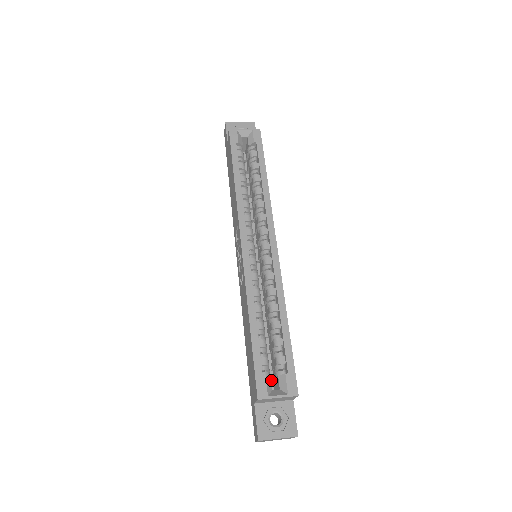
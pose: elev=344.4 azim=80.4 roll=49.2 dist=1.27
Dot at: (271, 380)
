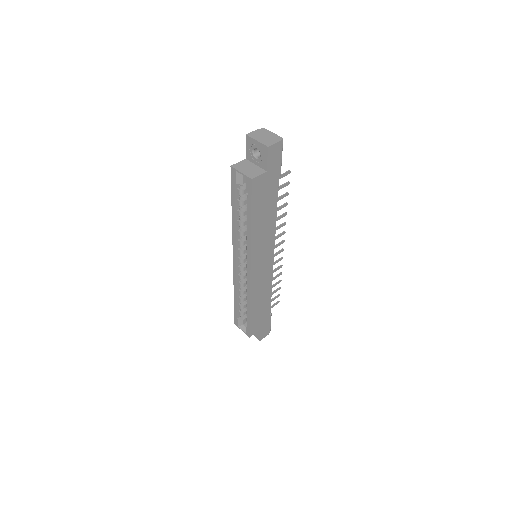
Dot at: occluded
